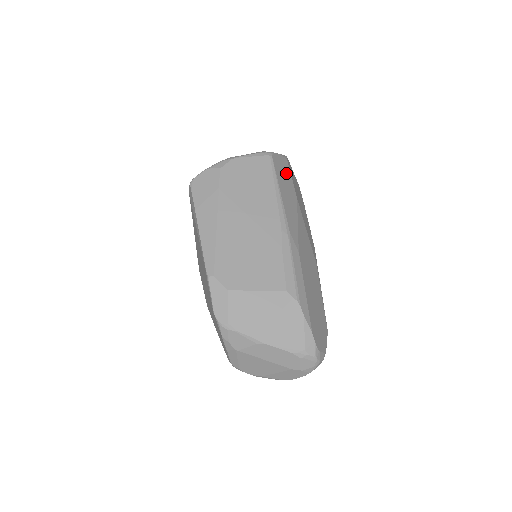
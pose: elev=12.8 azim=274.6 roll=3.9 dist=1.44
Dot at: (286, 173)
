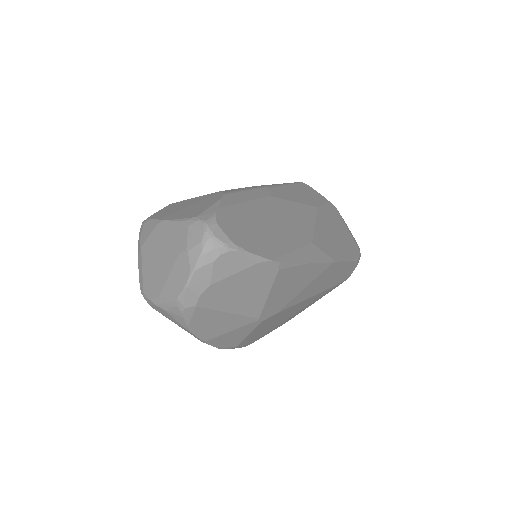
Dot at: (316, 198)
